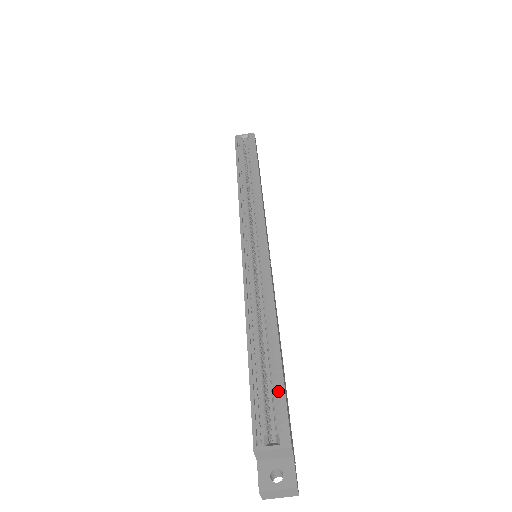
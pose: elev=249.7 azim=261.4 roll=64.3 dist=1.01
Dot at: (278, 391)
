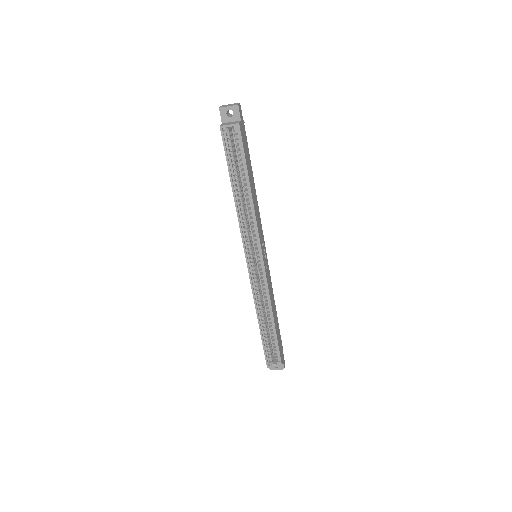
Dot at: (276, 346)
